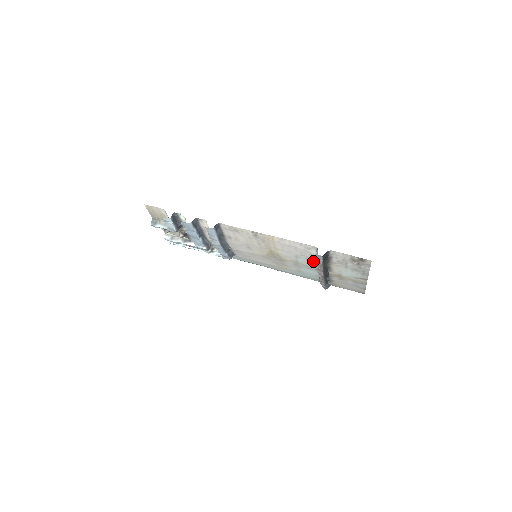
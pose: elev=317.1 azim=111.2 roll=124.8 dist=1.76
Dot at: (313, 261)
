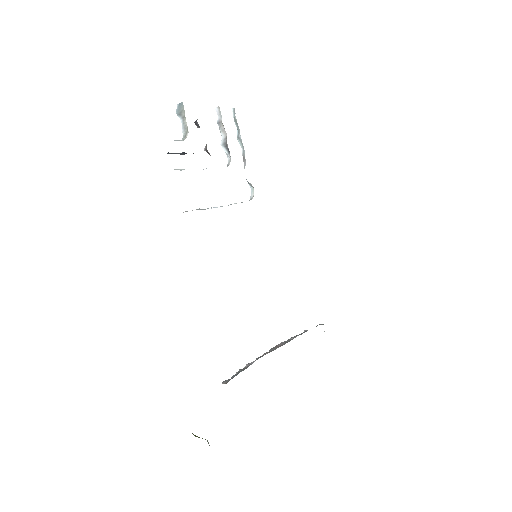
Dot at: occluded
